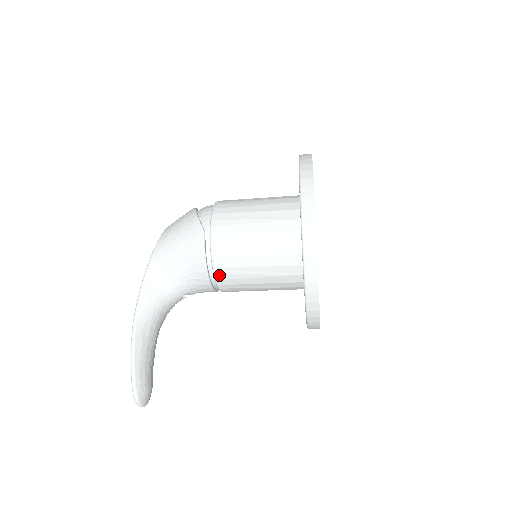
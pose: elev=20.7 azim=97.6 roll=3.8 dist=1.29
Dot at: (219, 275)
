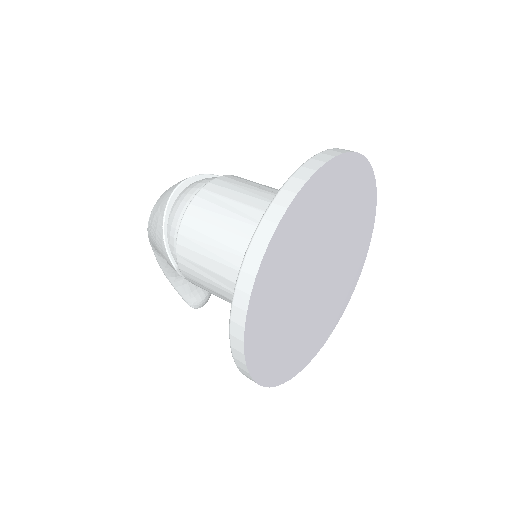
Dot at: occluded
